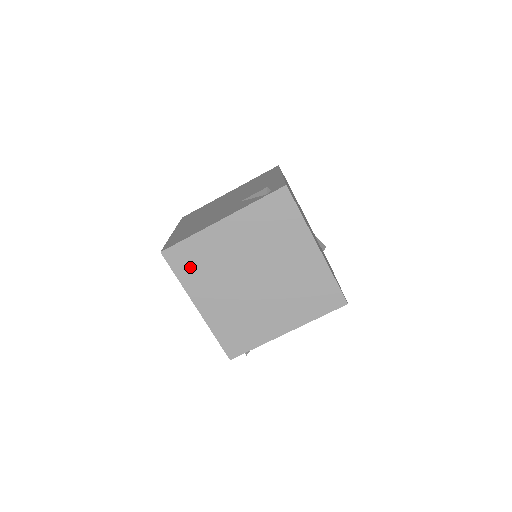
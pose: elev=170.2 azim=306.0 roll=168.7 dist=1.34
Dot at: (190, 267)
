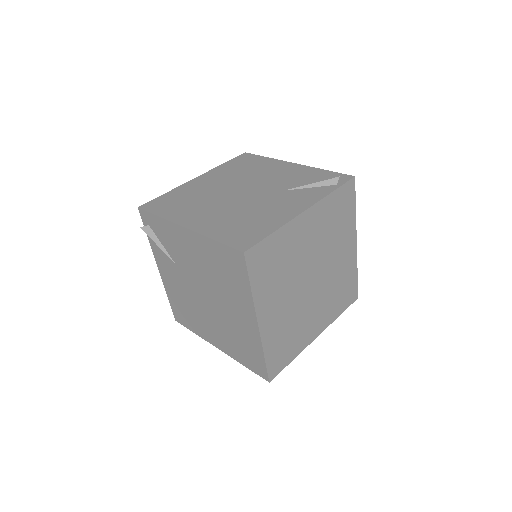
Dot at: (266, 271)
